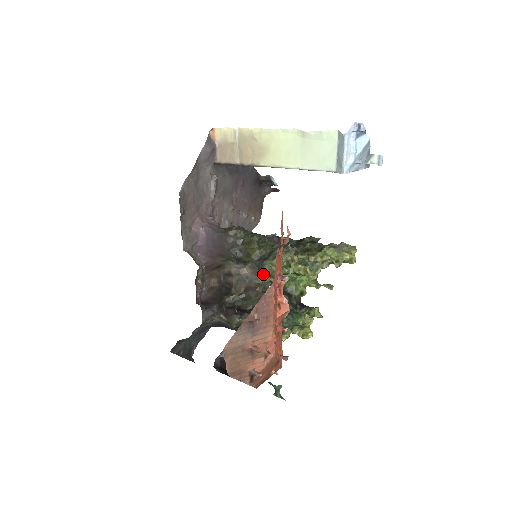
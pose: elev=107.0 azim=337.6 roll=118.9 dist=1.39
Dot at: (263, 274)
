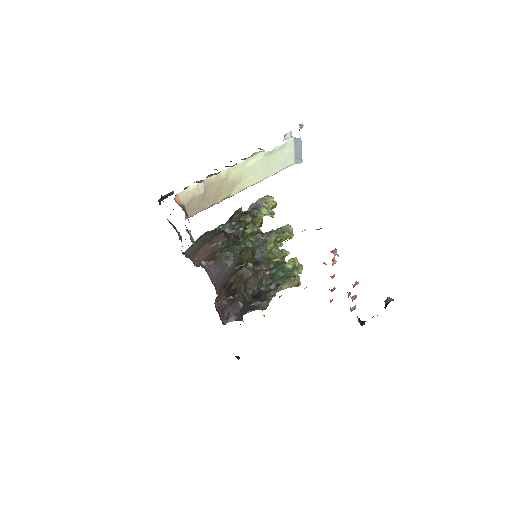
Dot at: (268, 262)
